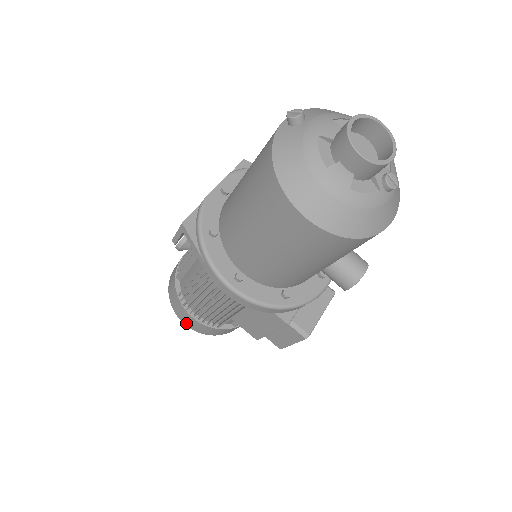
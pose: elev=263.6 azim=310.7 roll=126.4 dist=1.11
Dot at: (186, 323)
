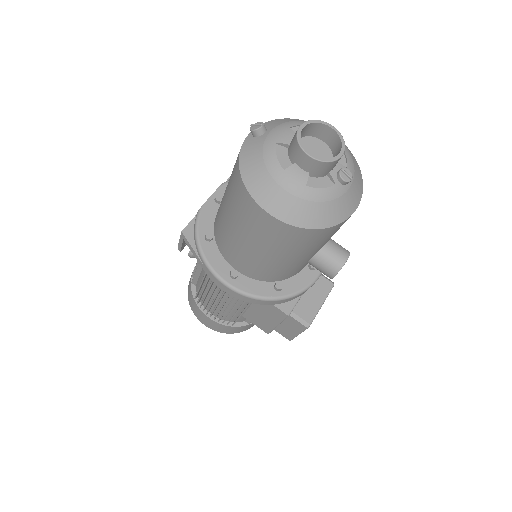
Dot at: (205, 324)
